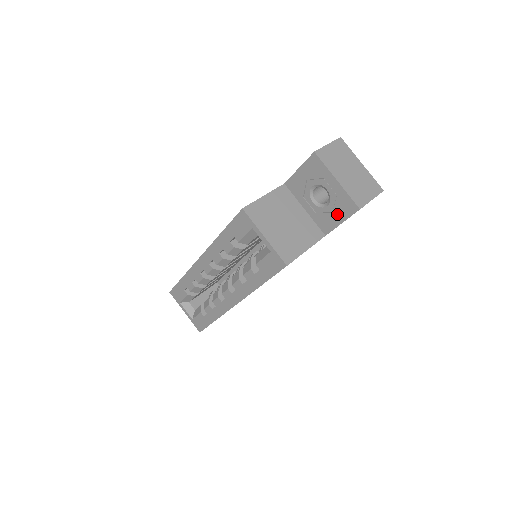
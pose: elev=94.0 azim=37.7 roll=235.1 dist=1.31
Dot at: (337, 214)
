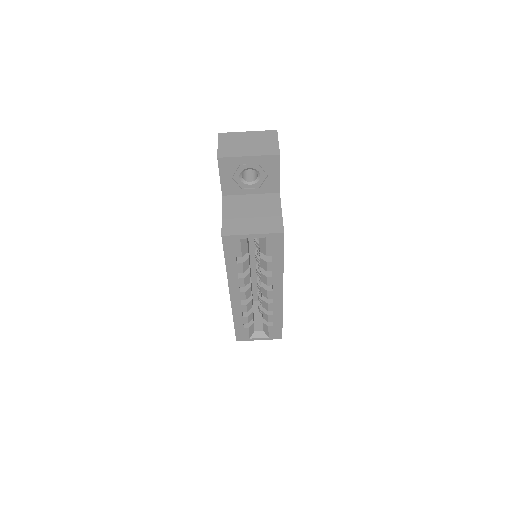
Dot at: (271, 173)
